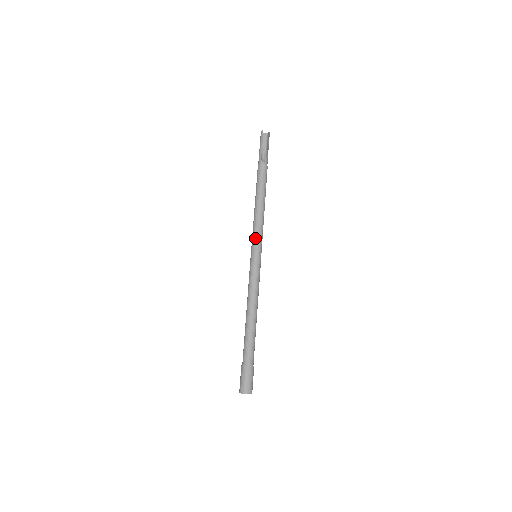
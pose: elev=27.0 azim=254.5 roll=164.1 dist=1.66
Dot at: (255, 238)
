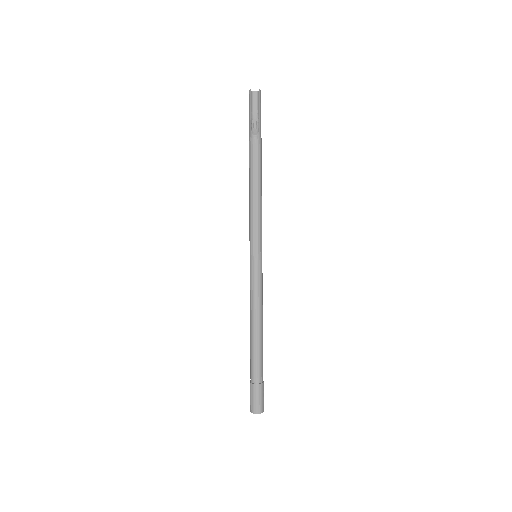
Dot at: (252, 235)
